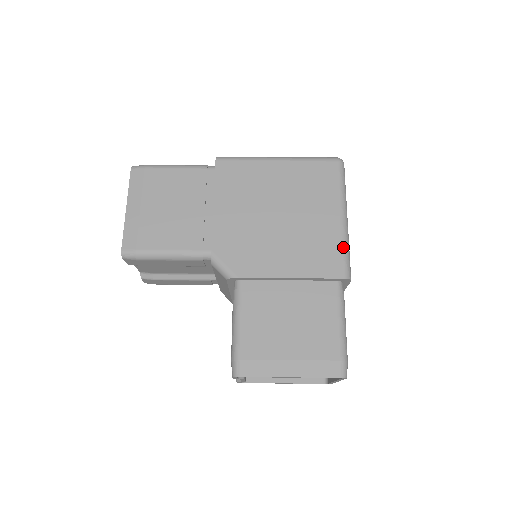
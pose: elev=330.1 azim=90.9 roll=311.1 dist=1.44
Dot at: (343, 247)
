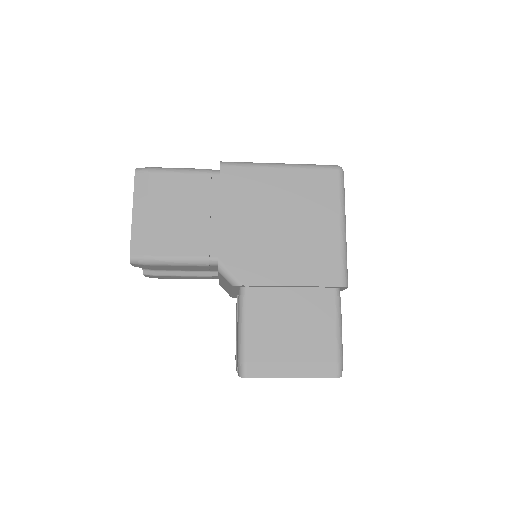
Dot at: (342, 256)
